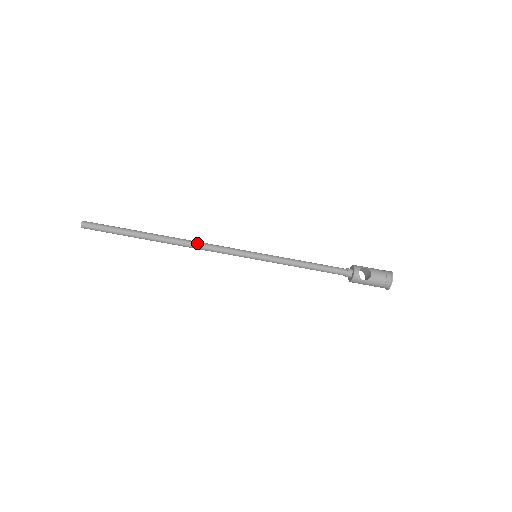
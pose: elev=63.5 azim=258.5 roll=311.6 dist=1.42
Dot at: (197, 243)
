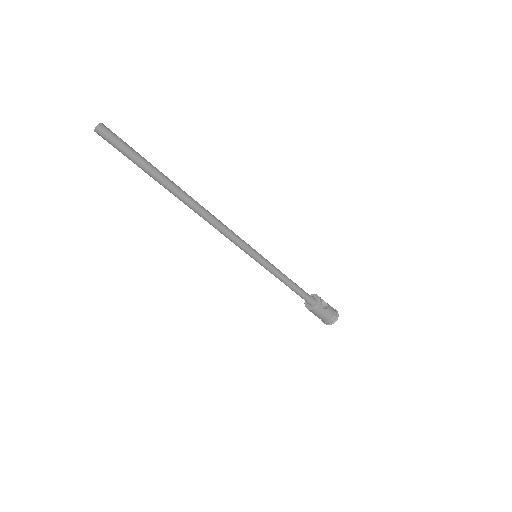
Dot at: occluded
